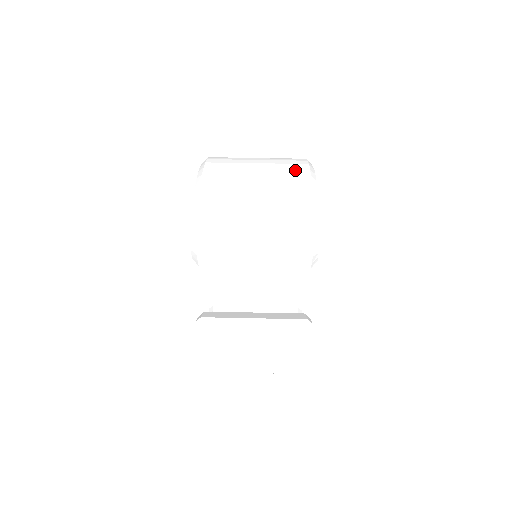
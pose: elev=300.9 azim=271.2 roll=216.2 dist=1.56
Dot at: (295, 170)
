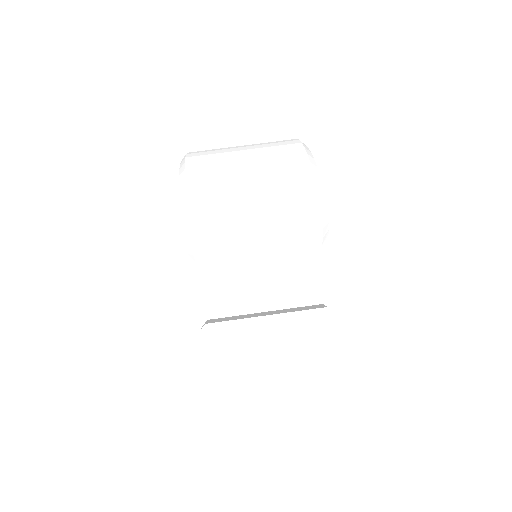
Dot at: (286, 145)
